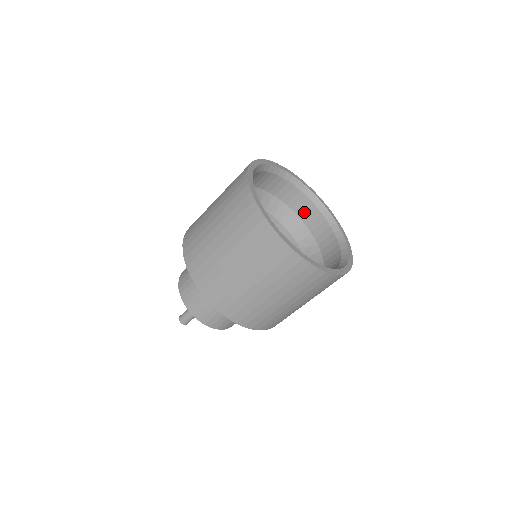
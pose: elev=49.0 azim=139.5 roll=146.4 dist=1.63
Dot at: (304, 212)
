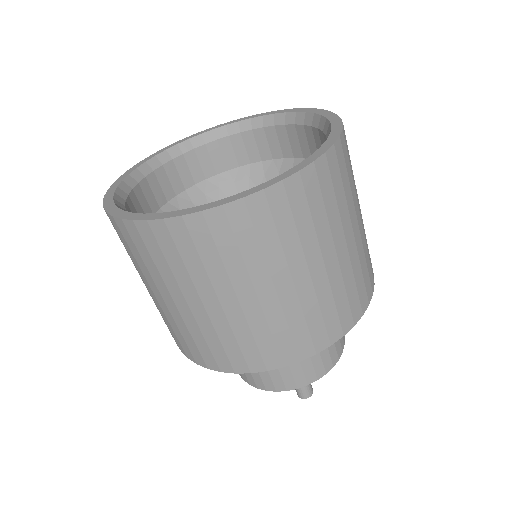
Dot at: (195, 172)
